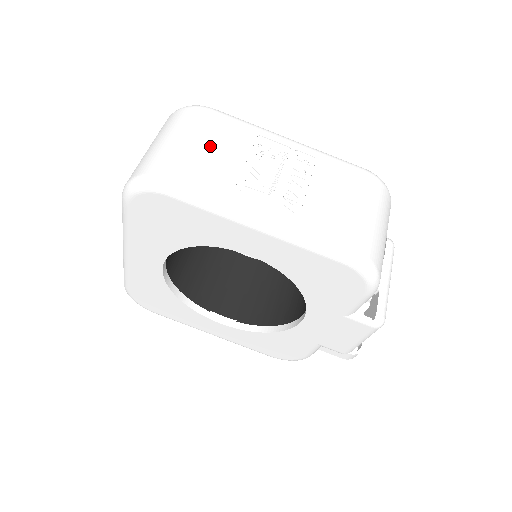
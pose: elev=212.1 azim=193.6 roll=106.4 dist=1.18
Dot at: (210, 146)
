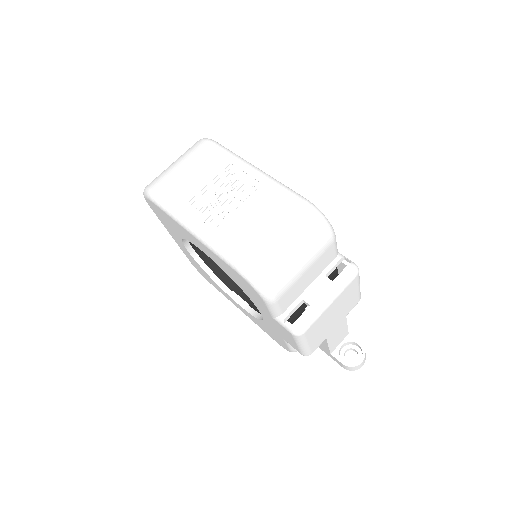
Dot at: (191, 170)
